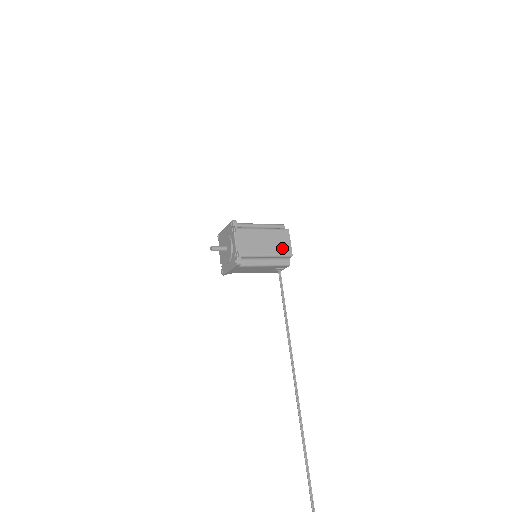
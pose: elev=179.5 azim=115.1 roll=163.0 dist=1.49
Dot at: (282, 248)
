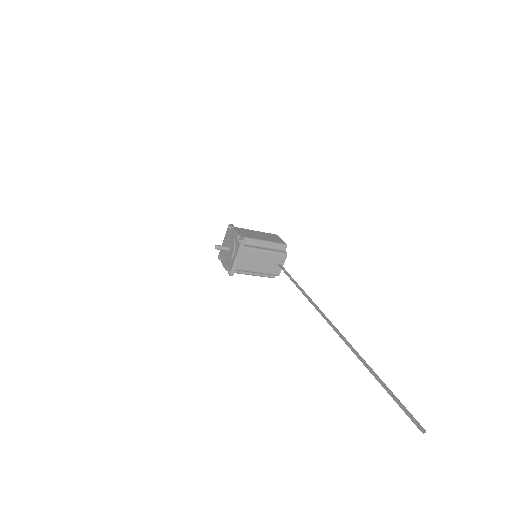
Dot at: (276, 240)
